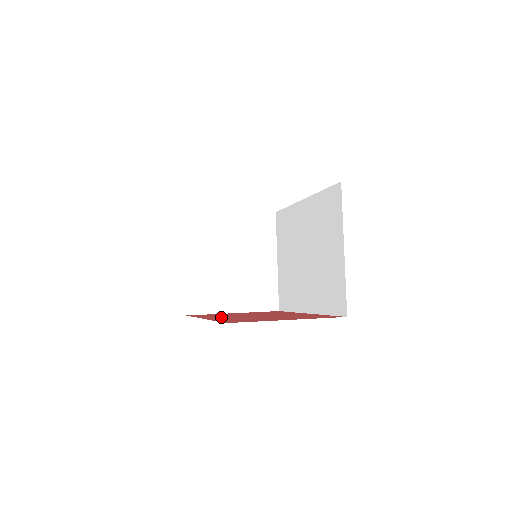
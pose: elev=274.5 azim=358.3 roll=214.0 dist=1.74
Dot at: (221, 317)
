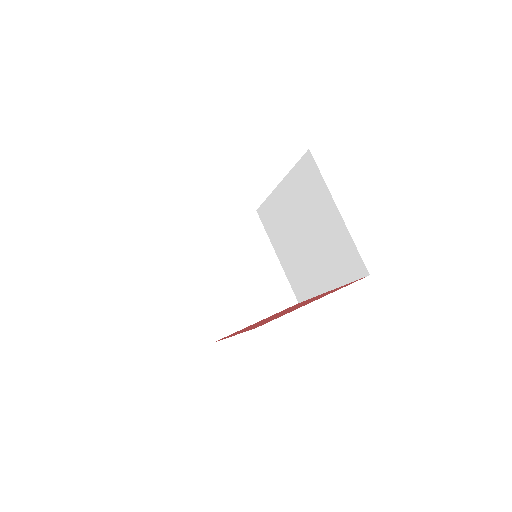
Dot at: occluded
